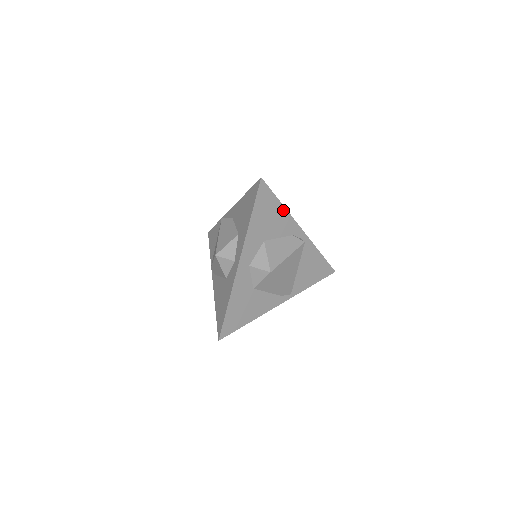
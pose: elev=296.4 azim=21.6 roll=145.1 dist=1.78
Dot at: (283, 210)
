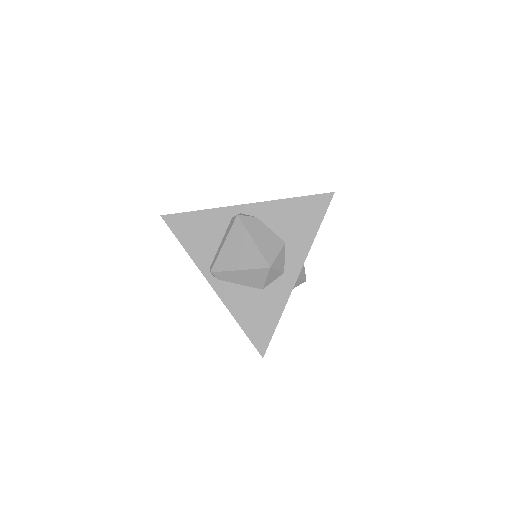
Dot at: occluded
